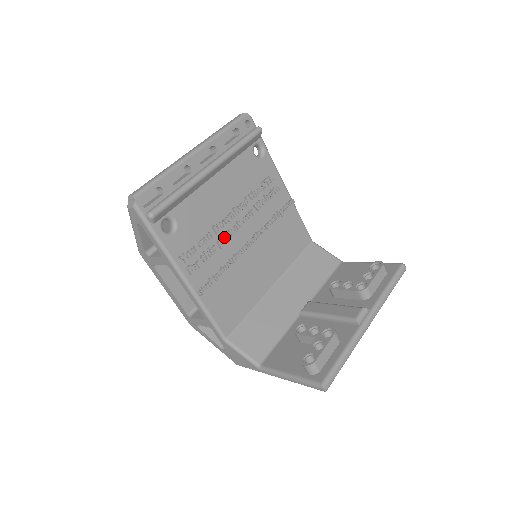
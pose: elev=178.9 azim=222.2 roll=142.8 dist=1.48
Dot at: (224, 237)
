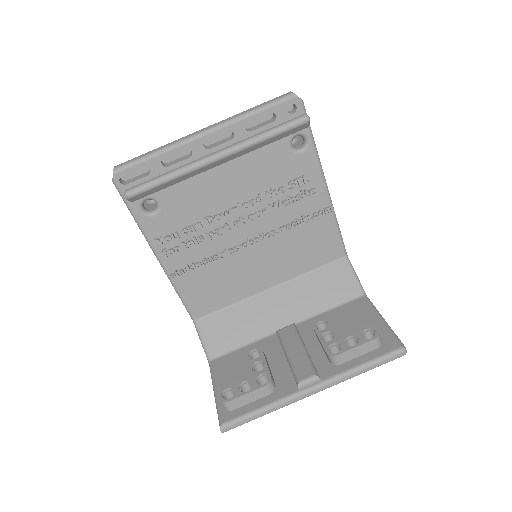
Dot at: (216, 231)
